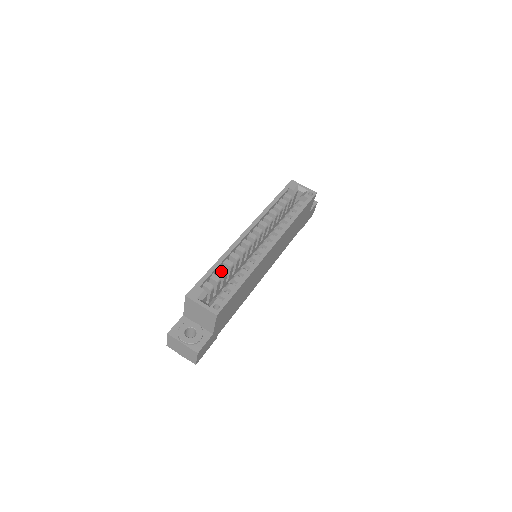
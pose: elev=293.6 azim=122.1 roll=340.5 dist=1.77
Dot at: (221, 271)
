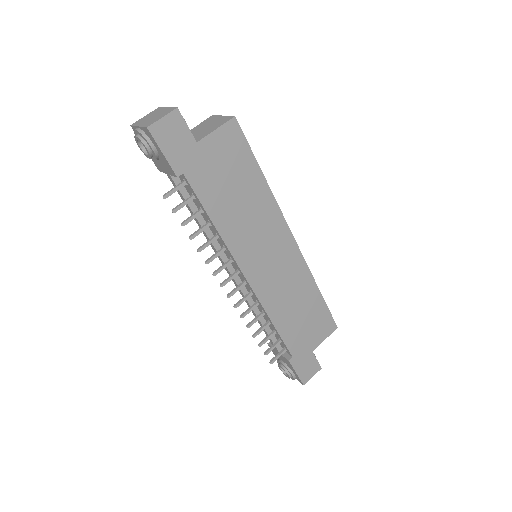
Dot at: occluded
